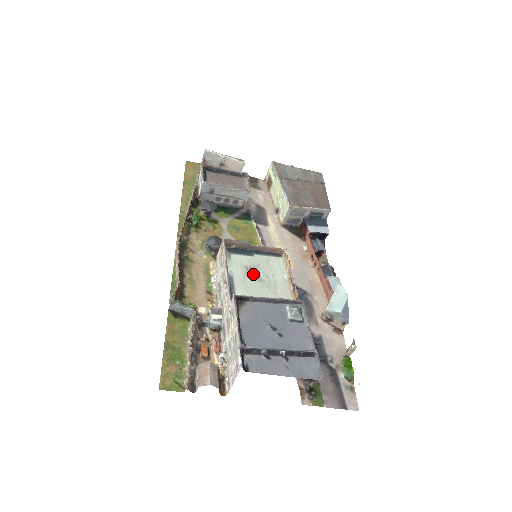
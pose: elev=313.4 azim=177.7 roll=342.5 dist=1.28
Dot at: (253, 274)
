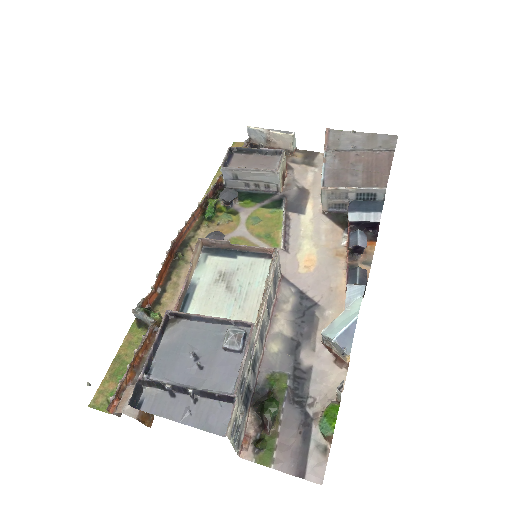
Dot at: (224, 282)
